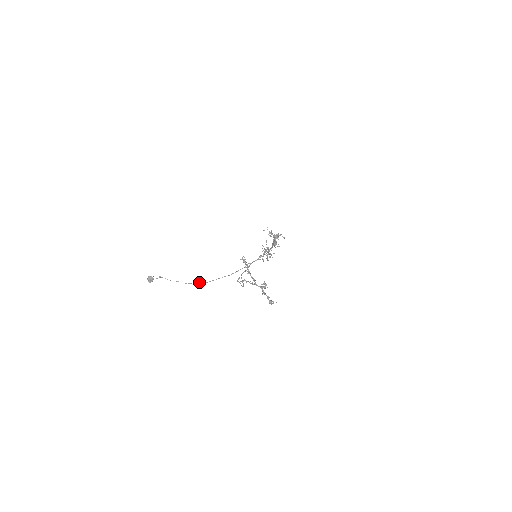
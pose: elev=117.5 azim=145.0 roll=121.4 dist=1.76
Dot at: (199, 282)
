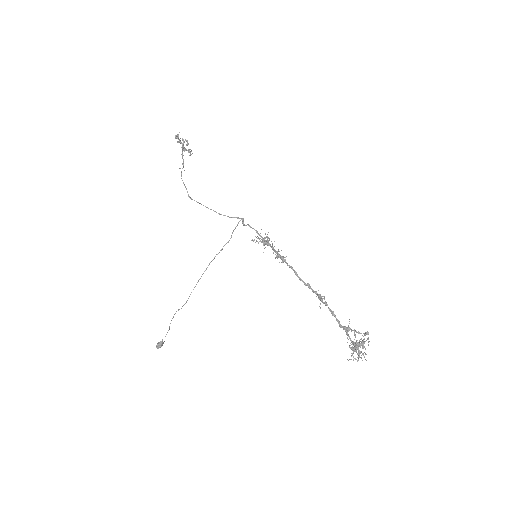
Dot at: occluded
